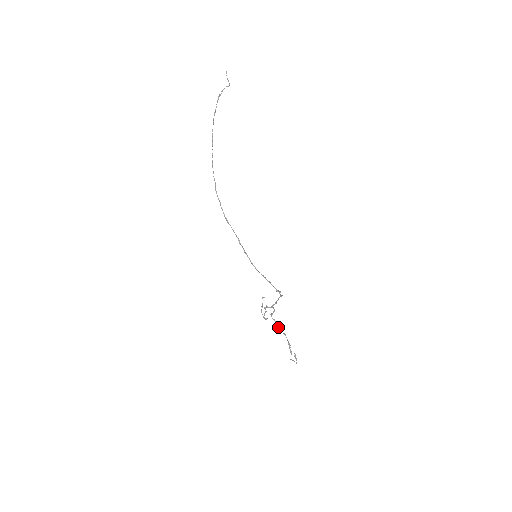
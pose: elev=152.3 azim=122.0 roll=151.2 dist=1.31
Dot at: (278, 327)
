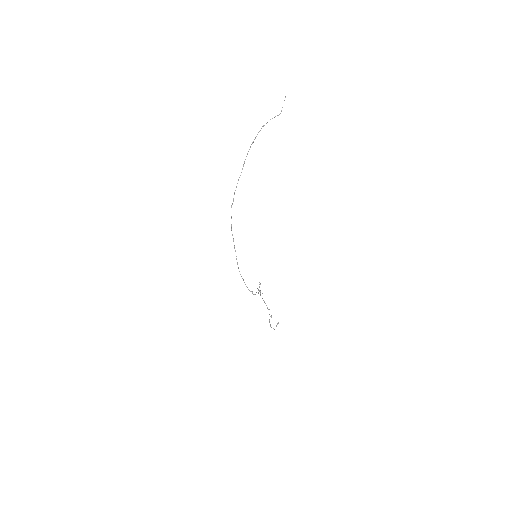
Dot at: (265, 303)
